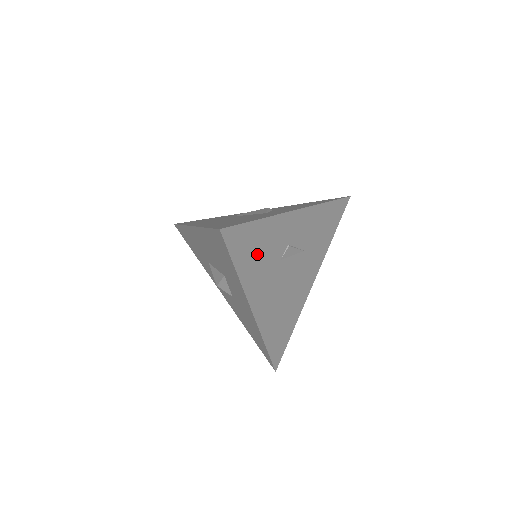
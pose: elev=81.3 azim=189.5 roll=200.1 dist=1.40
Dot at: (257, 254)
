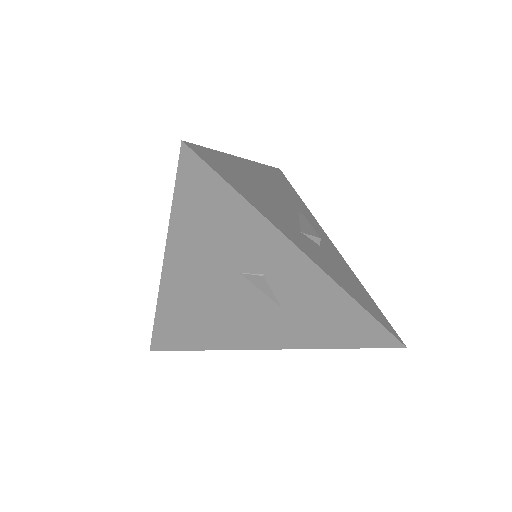
Dot at: (213, 228)
